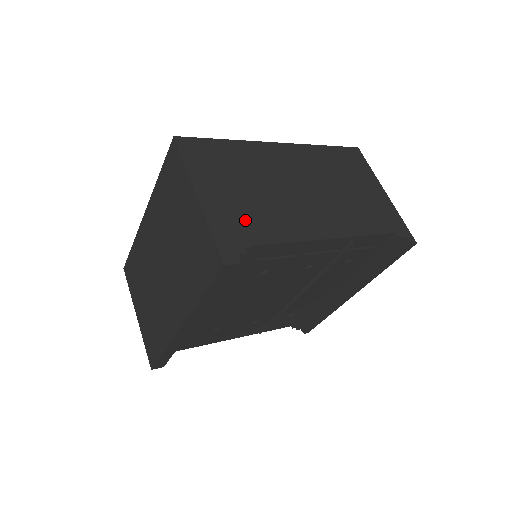
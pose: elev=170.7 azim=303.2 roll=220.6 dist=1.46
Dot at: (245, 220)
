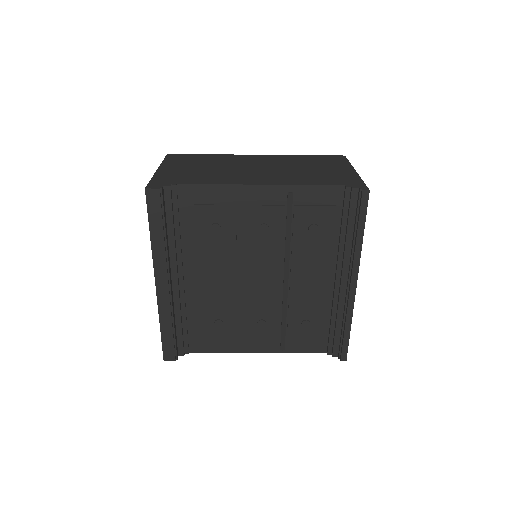
Dot at: (185, 176)
